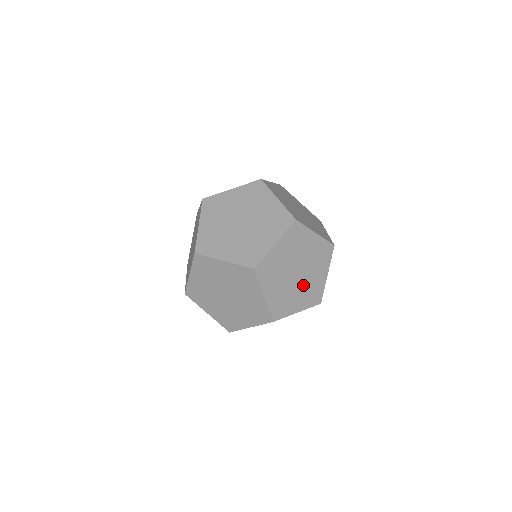
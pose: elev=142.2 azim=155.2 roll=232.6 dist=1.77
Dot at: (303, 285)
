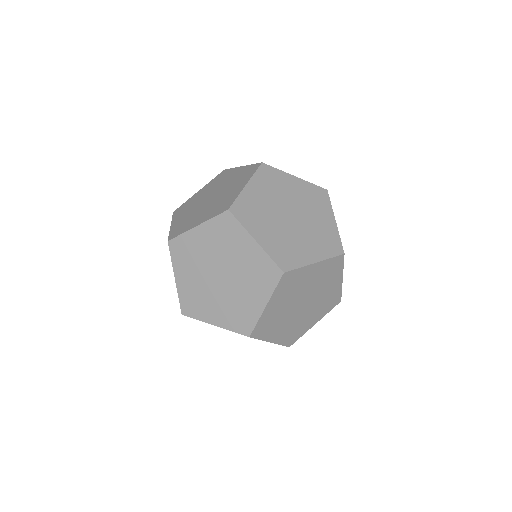
Dot at: (314, 305)
